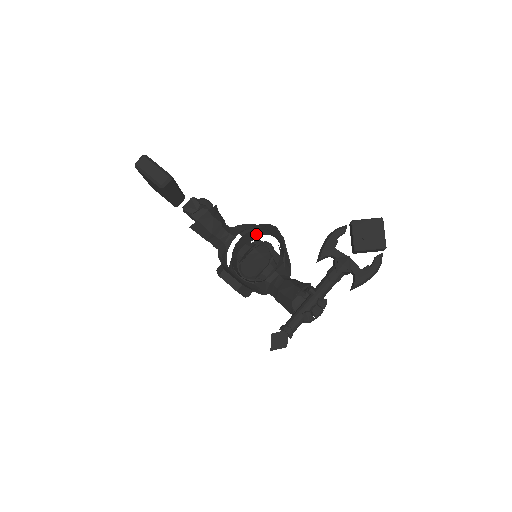
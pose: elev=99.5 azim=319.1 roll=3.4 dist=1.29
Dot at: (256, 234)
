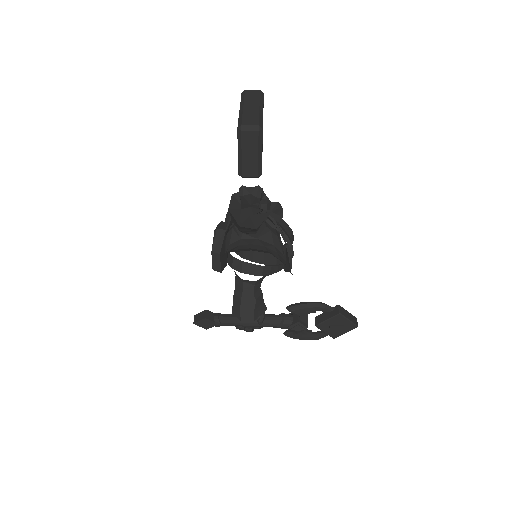
Dot at: occluded
